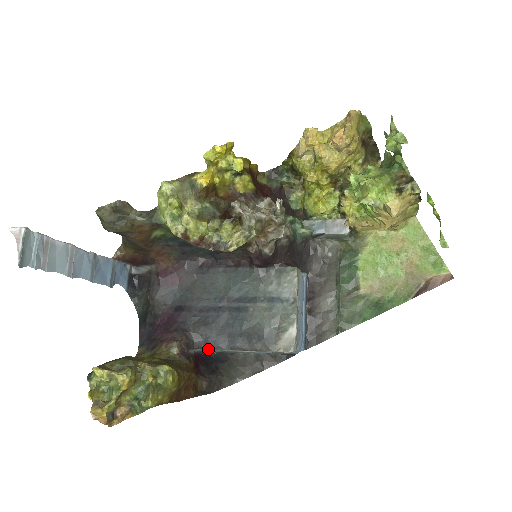
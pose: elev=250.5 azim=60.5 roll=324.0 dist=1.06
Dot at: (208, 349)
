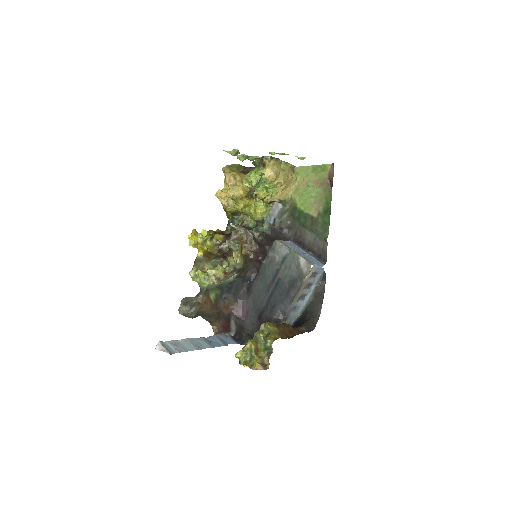
Dot at: (287, 314)
